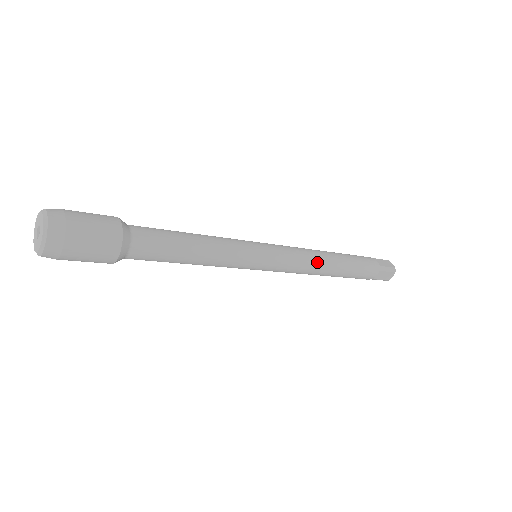
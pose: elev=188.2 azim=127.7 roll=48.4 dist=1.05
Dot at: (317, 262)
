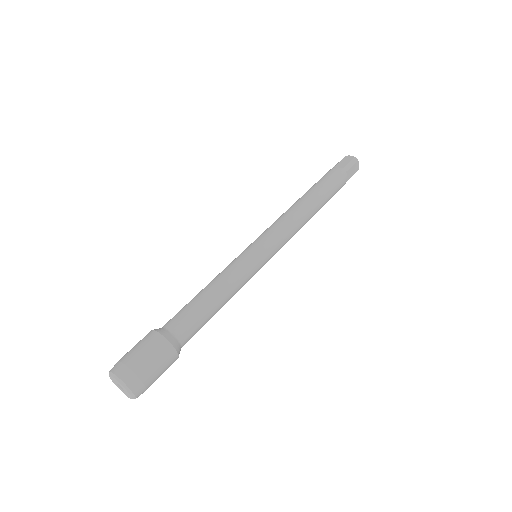
Dot at: occluded
